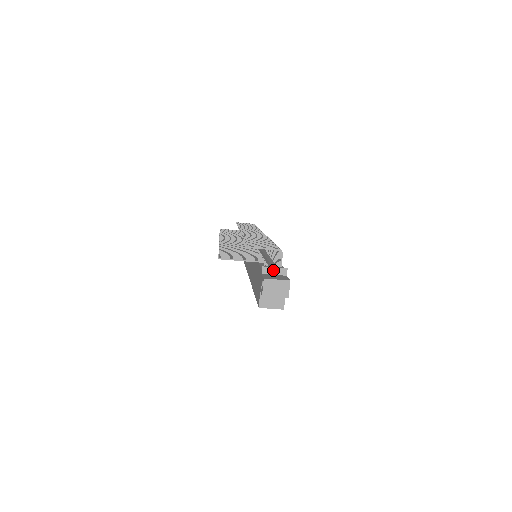
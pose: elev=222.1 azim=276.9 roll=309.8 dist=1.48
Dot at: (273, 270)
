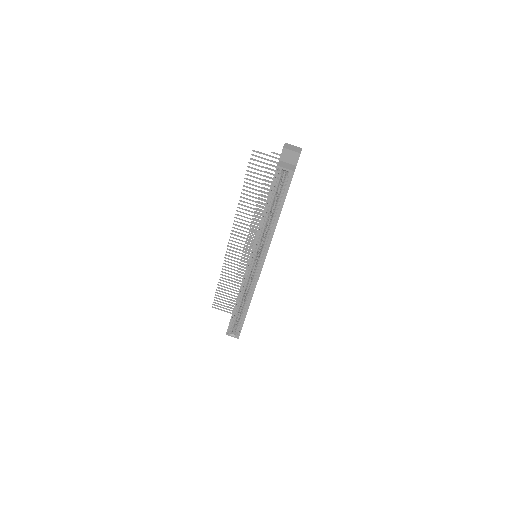
Dot at: occluded
